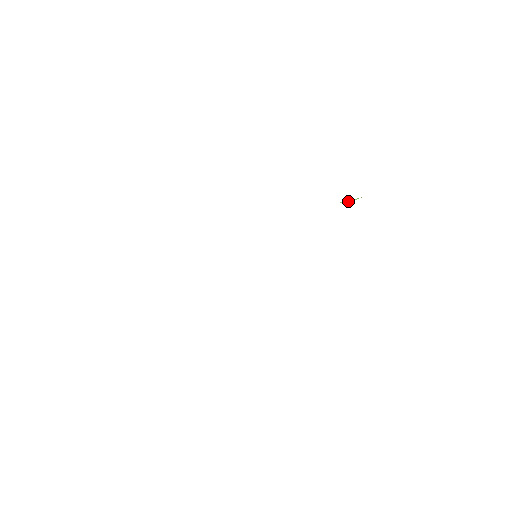
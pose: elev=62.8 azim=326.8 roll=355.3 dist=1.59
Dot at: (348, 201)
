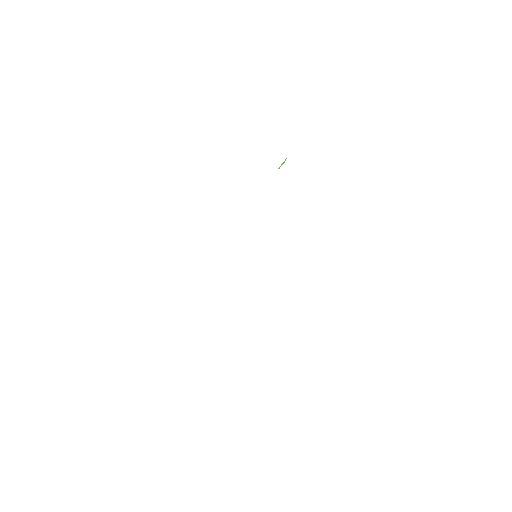
Dot at: occluded
